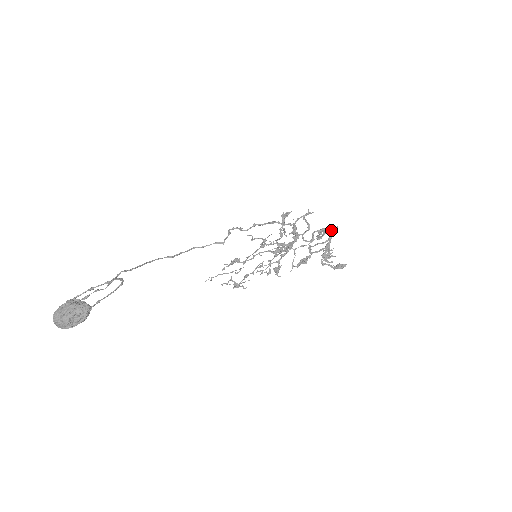
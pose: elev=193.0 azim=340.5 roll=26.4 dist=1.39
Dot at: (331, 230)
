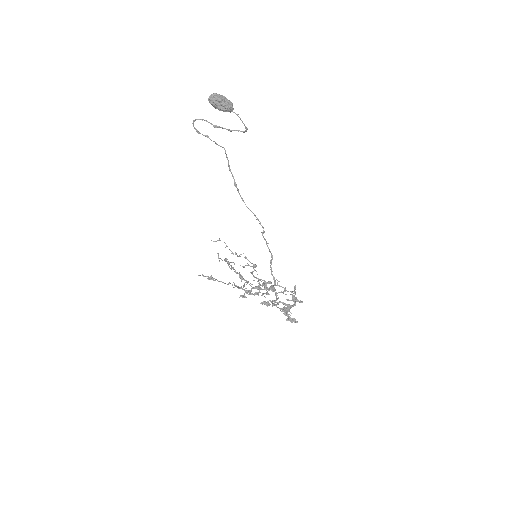
Dot at: (298, 300)
